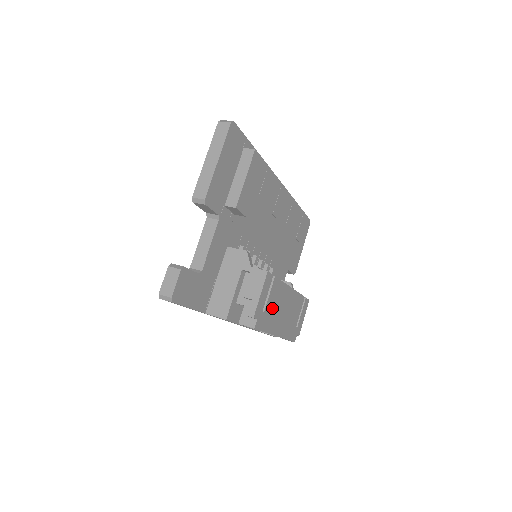
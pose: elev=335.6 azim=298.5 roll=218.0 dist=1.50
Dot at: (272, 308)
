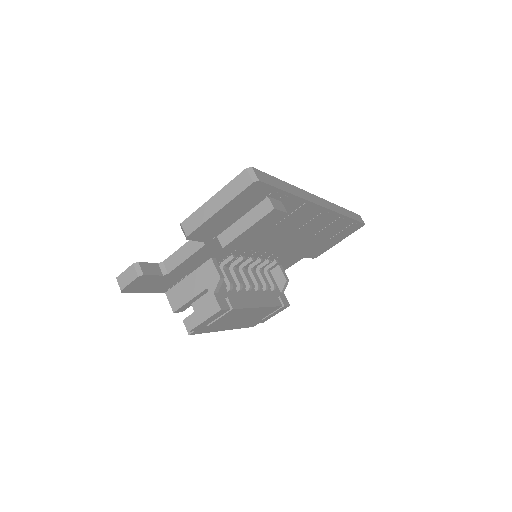
Dot at: (222, 322)
